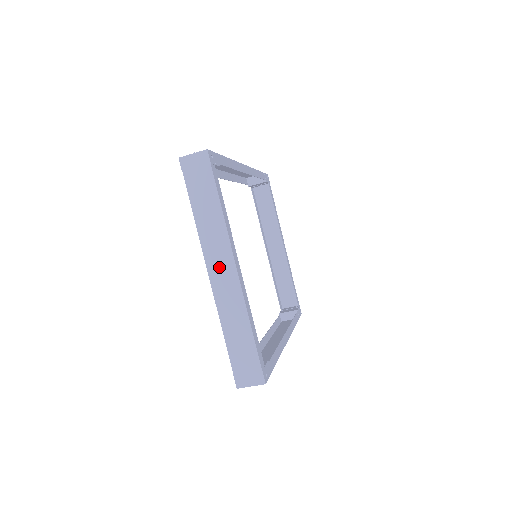
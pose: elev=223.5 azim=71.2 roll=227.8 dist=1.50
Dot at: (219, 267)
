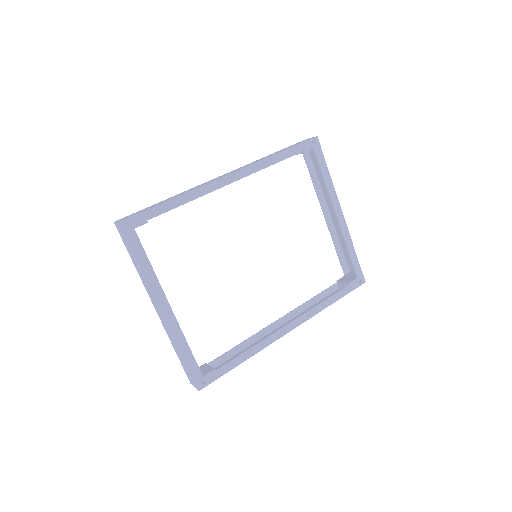
Dot at: (155, 305)
